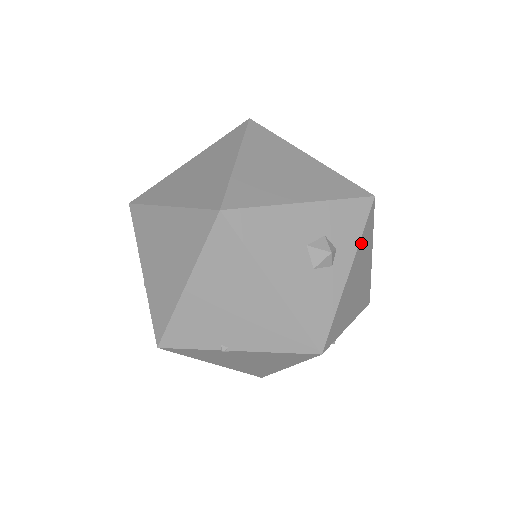
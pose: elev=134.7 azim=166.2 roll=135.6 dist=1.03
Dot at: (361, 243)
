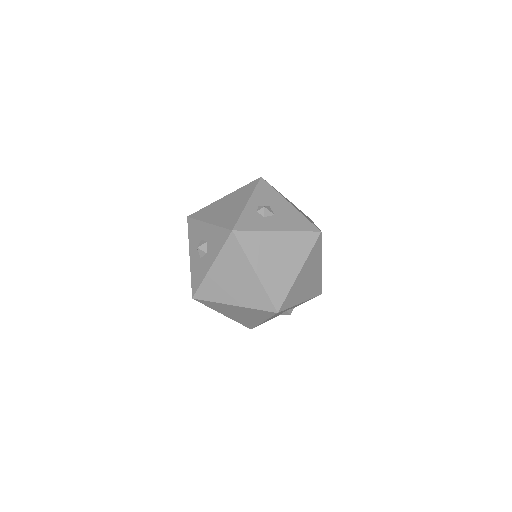
Dot at: occluded
